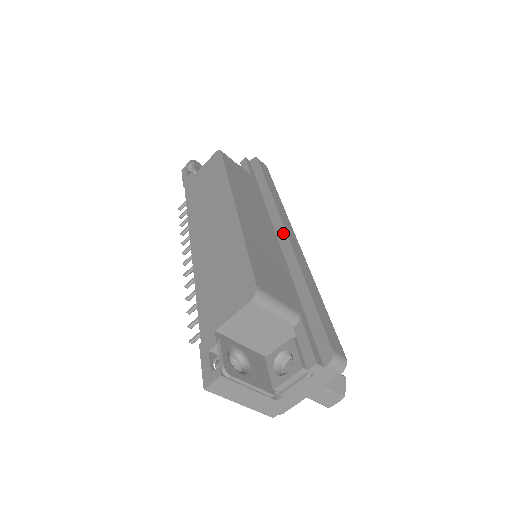
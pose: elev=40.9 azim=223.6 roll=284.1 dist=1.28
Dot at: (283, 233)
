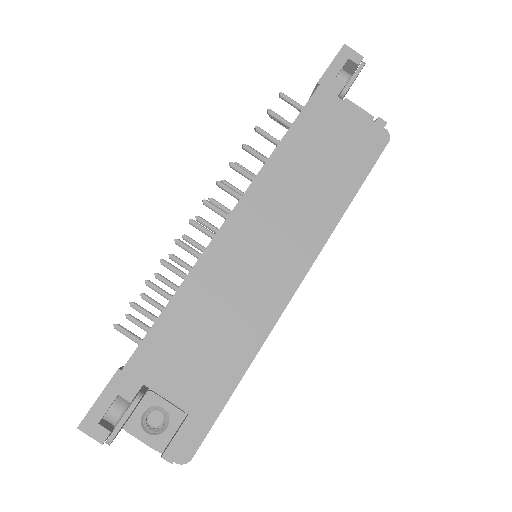
Dot at: (294, 287)
